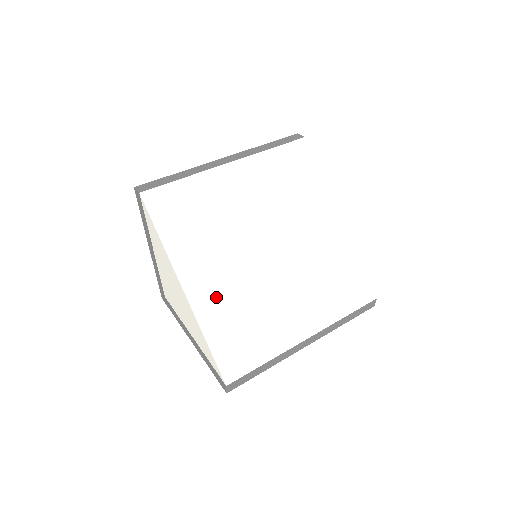
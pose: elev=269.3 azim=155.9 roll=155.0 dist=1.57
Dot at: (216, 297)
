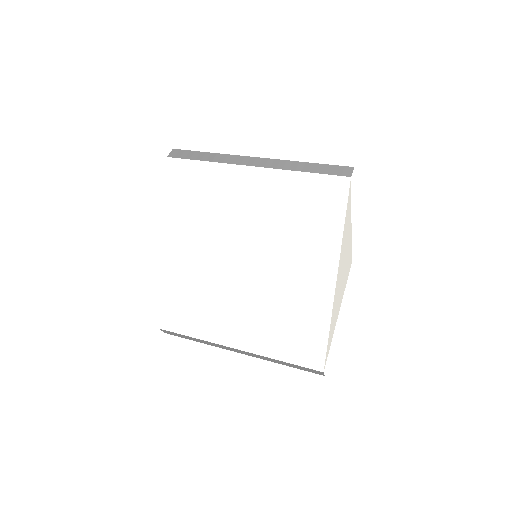
Dot at: (183, 268)
